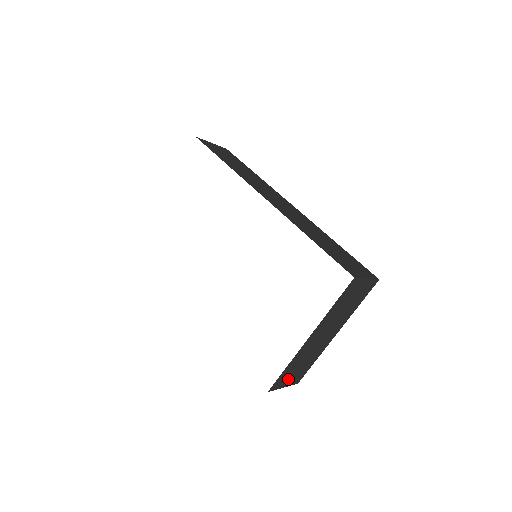
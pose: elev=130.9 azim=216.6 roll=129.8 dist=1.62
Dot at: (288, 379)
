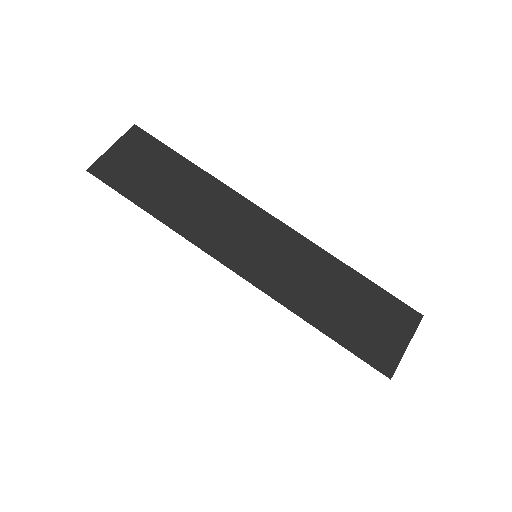
Dot at: occluded
